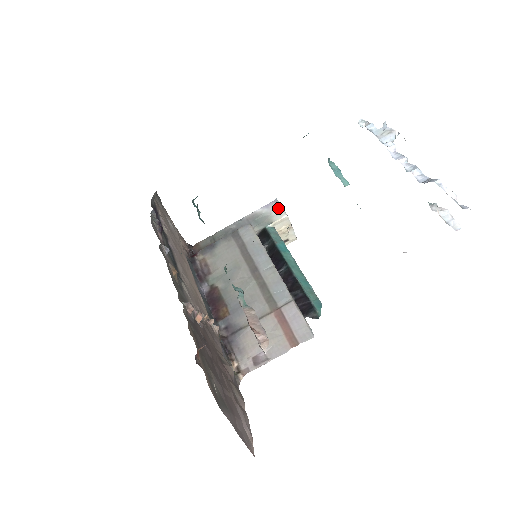
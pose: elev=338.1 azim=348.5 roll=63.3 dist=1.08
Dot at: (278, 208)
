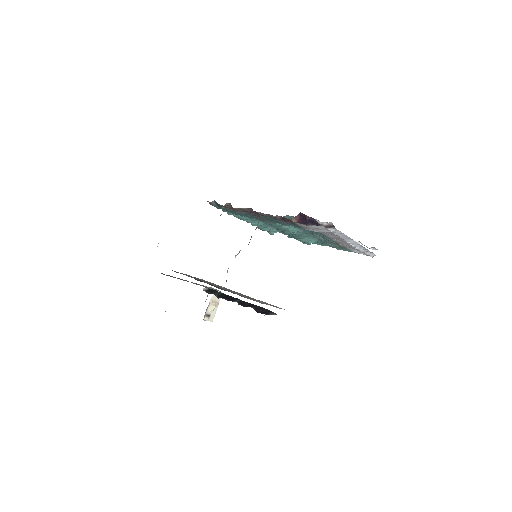
Dot at: occluded
